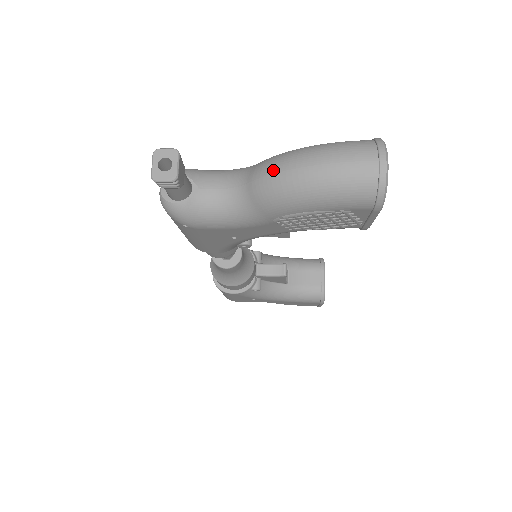
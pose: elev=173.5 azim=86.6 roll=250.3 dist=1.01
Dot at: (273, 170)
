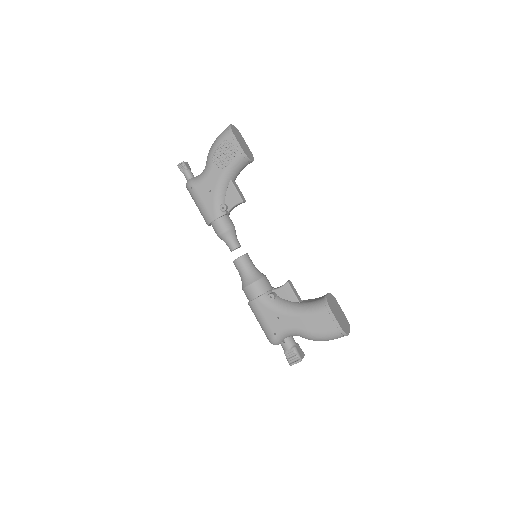
Dot at: occluded
